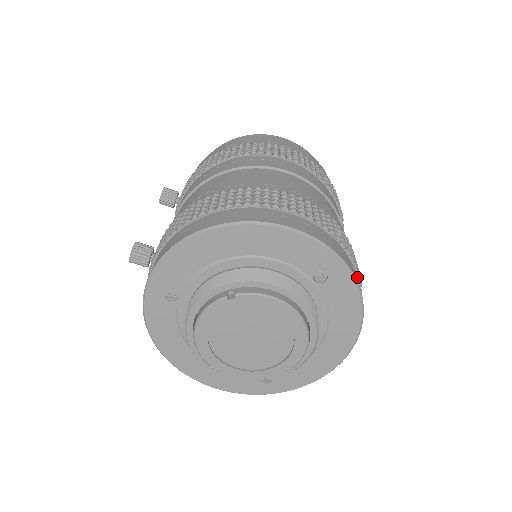
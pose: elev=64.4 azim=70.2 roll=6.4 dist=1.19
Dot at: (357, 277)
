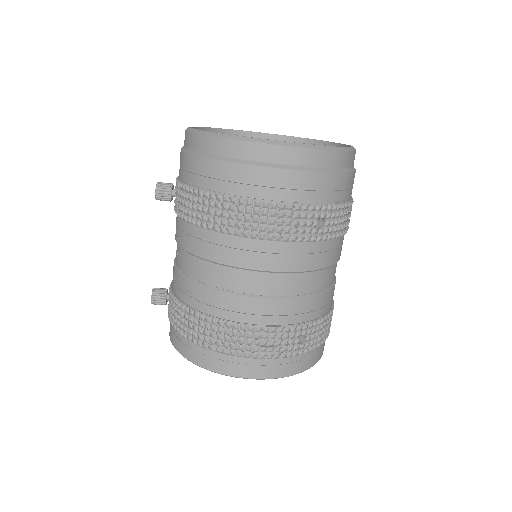
Dot at: (319, 346)
